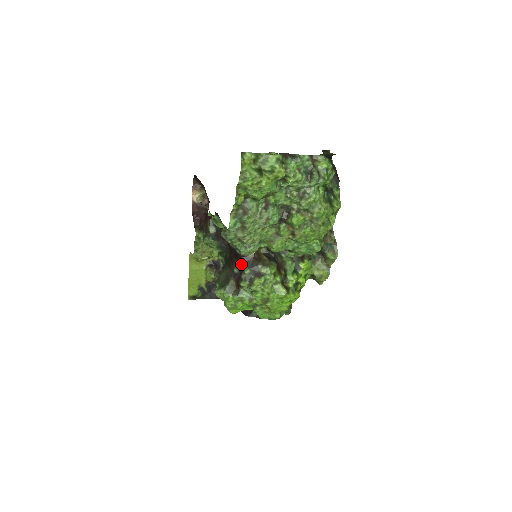
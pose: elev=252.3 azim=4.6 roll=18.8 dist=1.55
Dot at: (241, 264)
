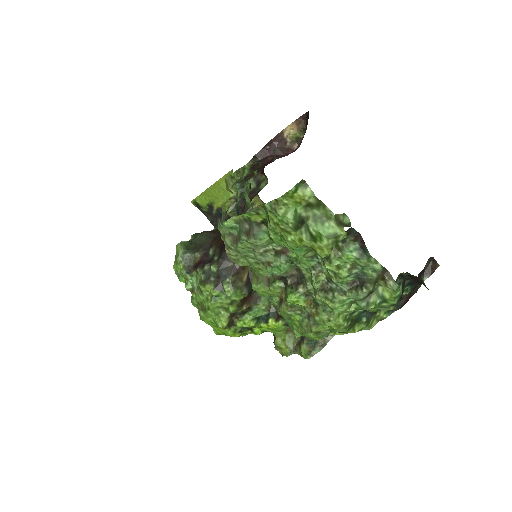
Dot at: (219, 254)
